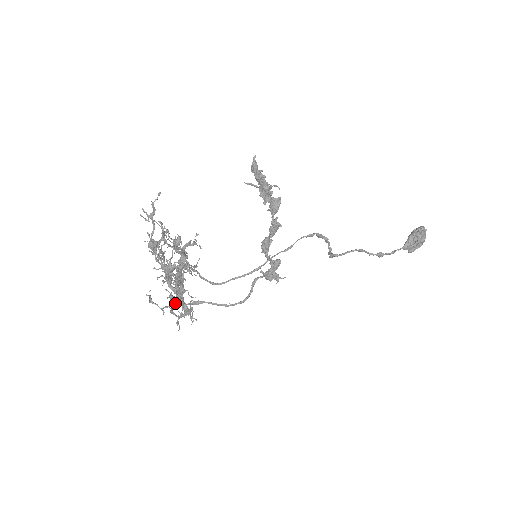
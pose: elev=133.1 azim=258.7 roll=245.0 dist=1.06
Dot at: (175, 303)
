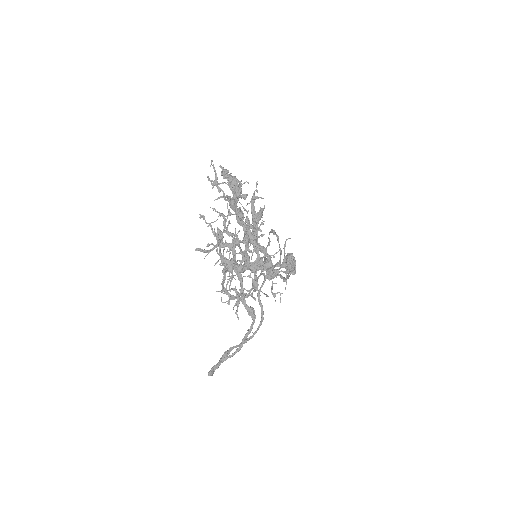
Dot at: (257, 283)
